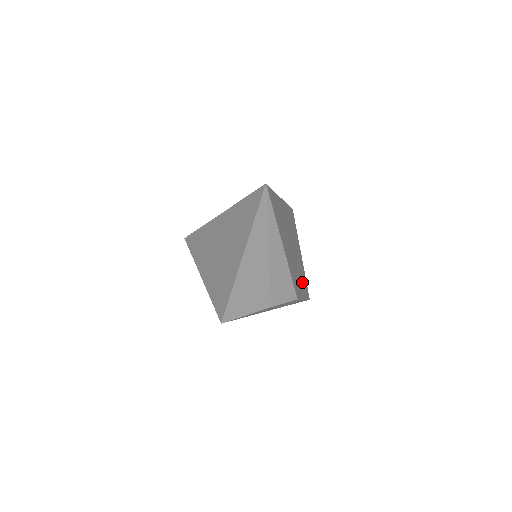
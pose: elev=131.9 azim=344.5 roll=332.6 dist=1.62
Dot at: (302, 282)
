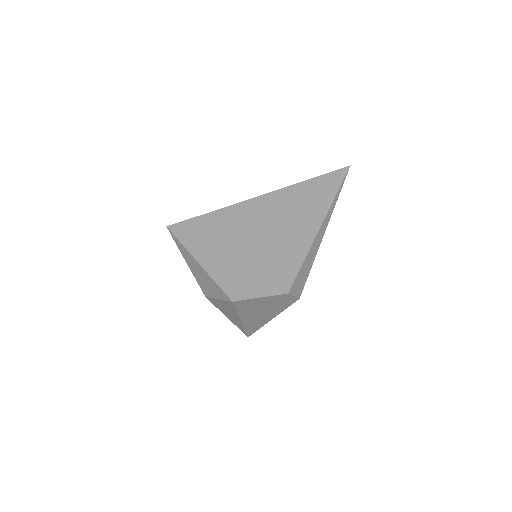
Dot at: occluded
